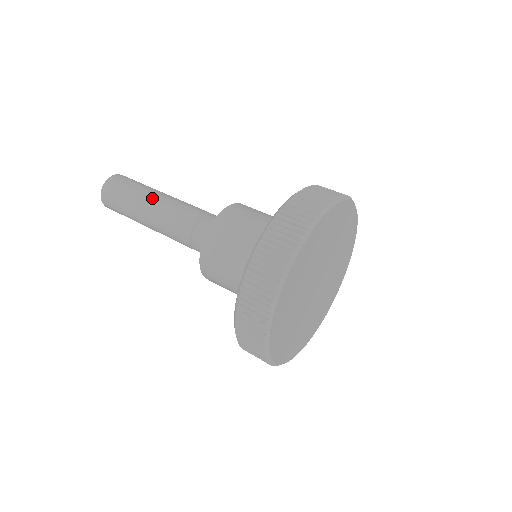
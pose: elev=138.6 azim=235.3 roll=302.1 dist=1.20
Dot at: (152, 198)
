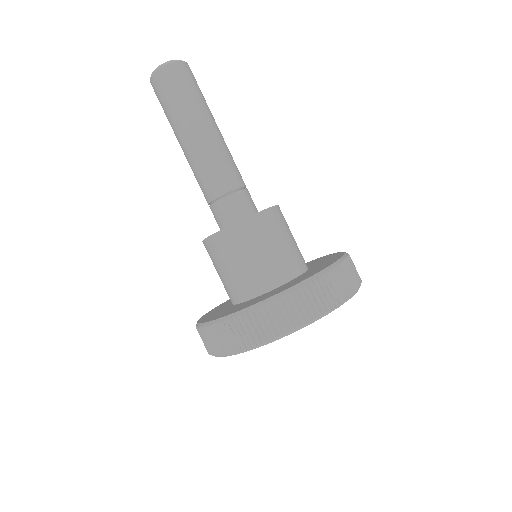
Dot at: (189, 136)
